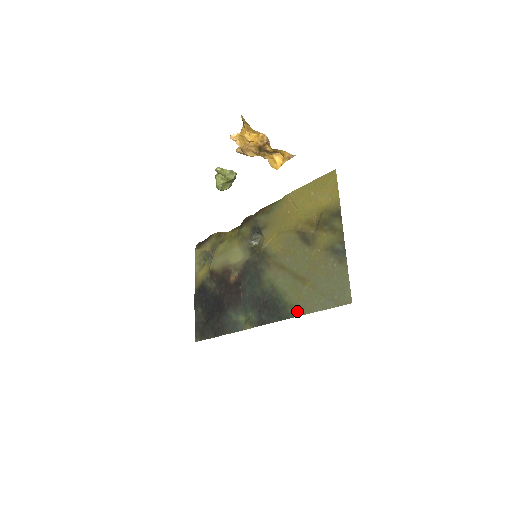
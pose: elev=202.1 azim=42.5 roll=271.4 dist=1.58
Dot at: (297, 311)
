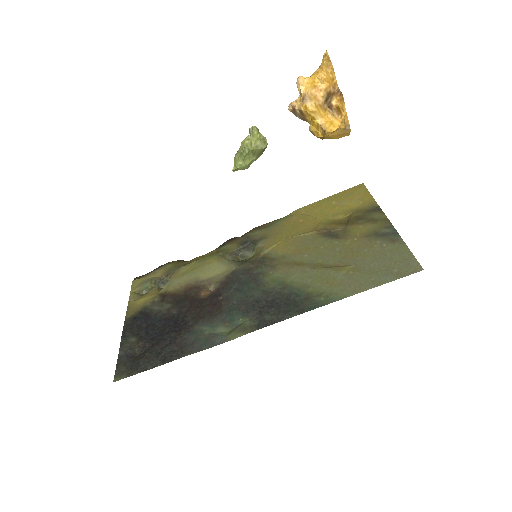
Dot at: (332, 297)
